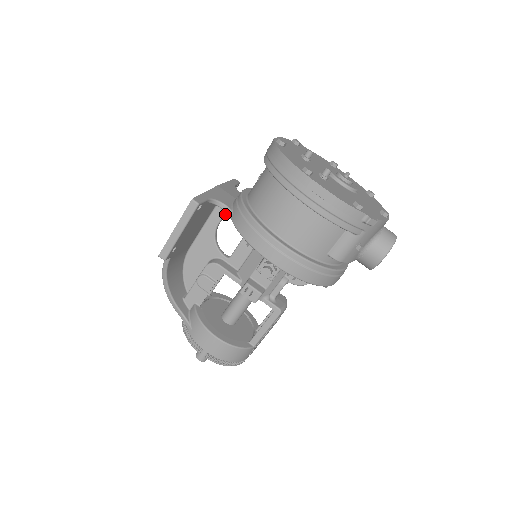
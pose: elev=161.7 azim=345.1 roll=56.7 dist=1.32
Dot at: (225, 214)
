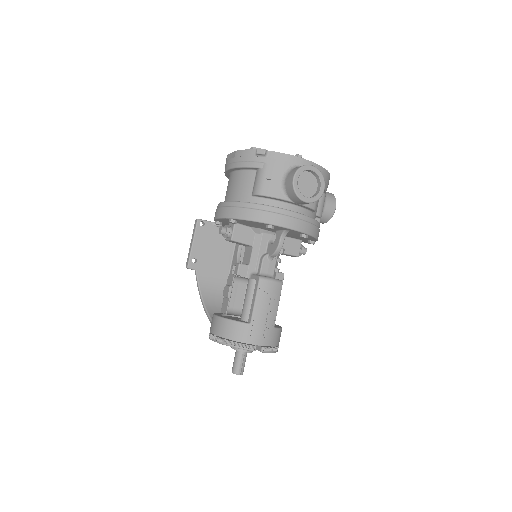
Dot at: occluded
